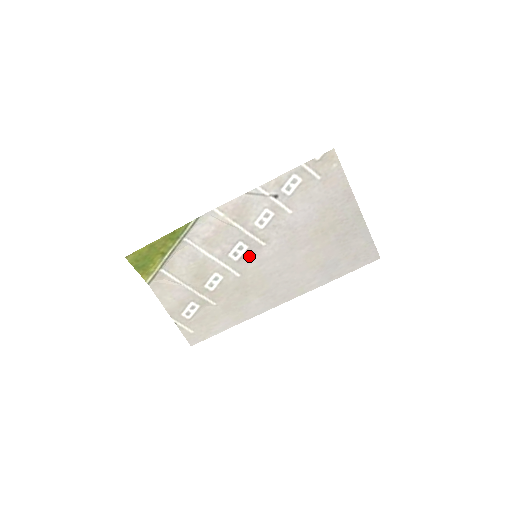
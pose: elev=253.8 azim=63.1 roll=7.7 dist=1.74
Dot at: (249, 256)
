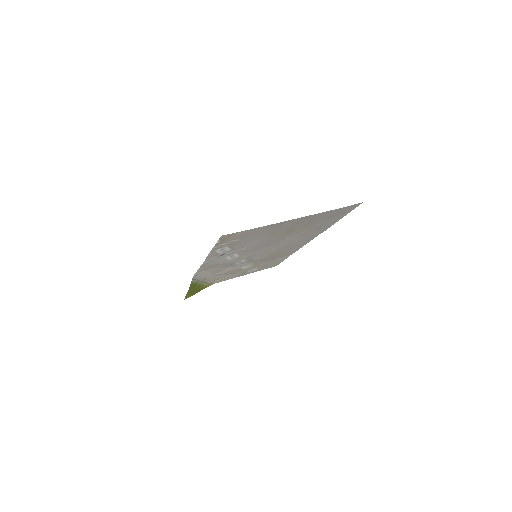
Dot at: (251, 258)
